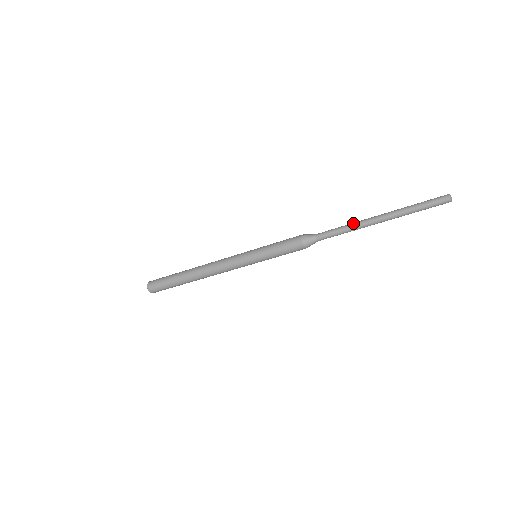
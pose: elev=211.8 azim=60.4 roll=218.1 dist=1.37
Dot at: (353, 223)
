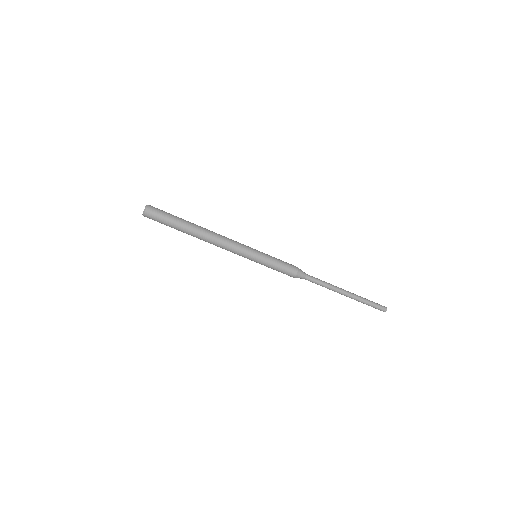
Dot at: occluded
